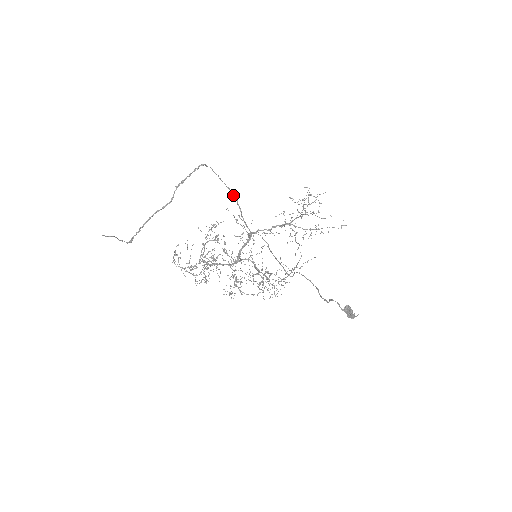
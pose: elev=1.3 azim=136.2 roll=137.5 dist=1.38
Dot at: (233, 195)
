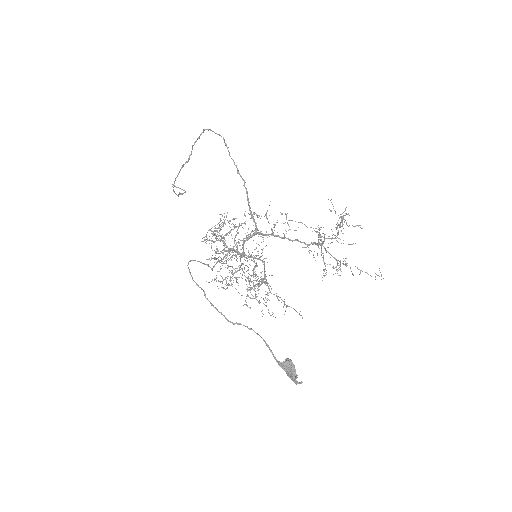
Dot at: (240, 175)
